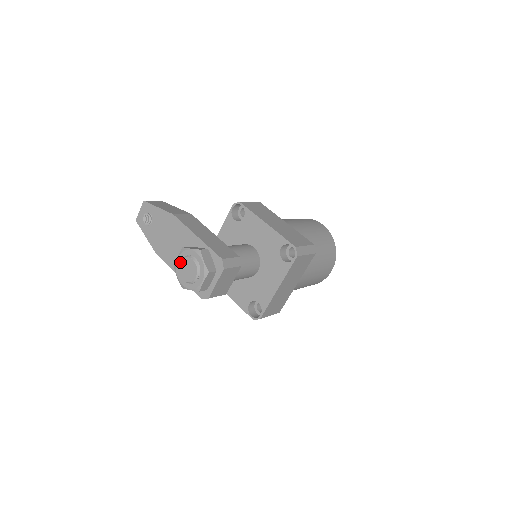
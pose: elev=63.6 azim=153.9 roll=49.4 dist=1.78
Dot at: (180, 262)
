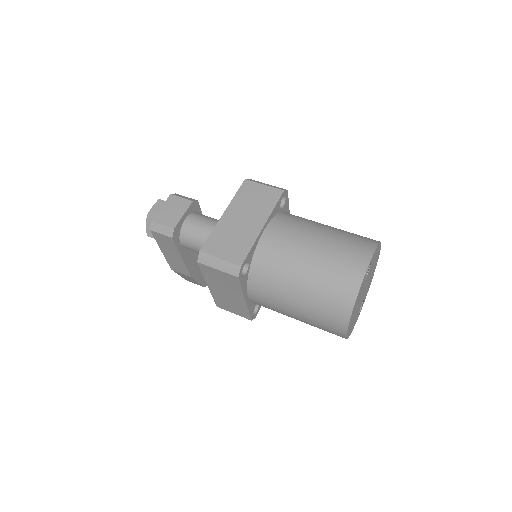
Dot at: occluded
